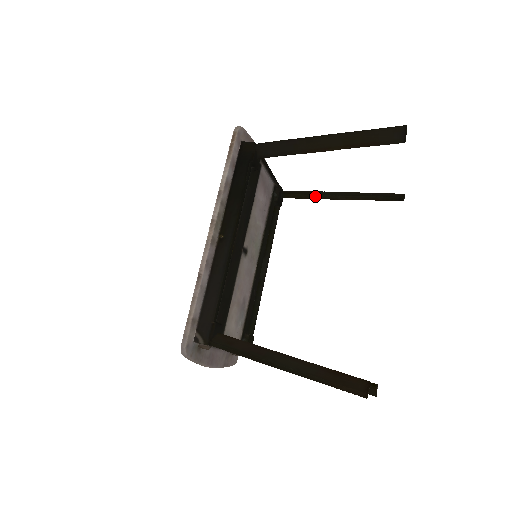
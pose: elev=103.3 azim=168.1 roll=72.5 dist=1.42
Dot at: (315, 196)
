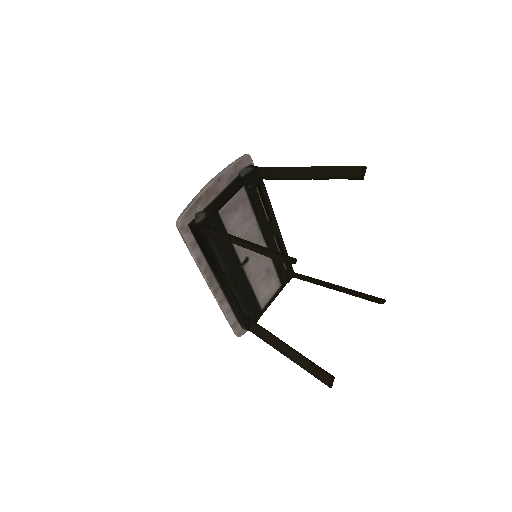
Dot at: (283, 179)
